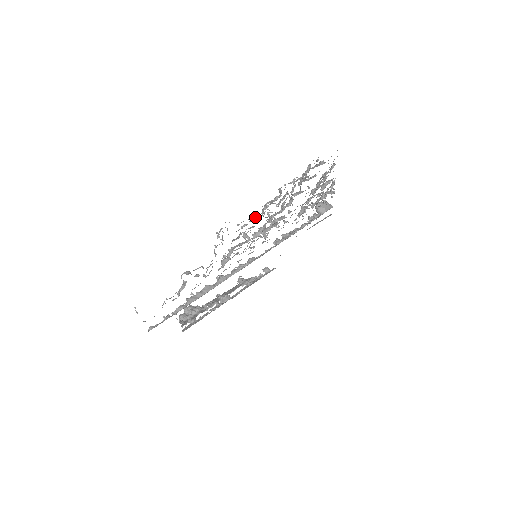
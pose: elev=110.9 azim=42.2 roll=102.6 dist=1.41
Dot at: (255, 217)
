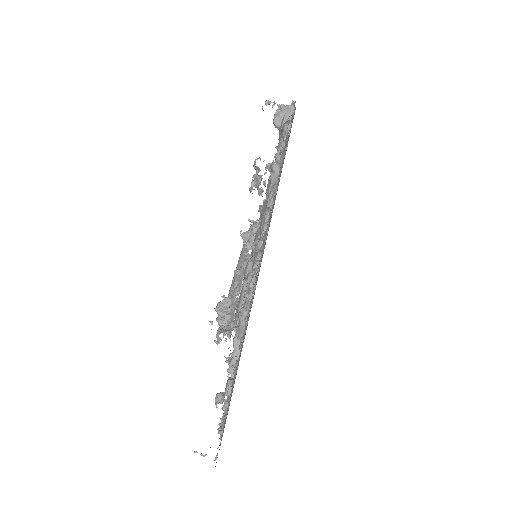
Dot at: (244, 298)
